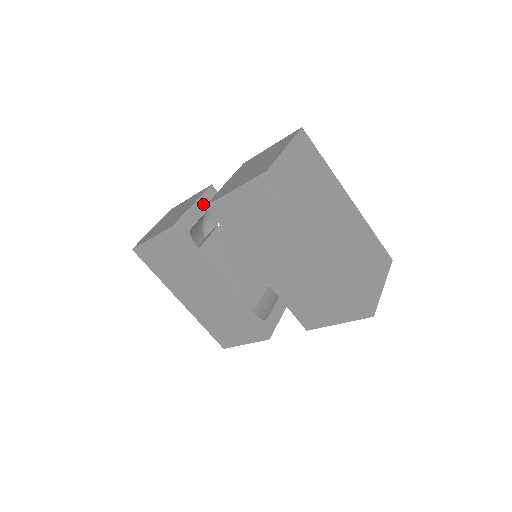
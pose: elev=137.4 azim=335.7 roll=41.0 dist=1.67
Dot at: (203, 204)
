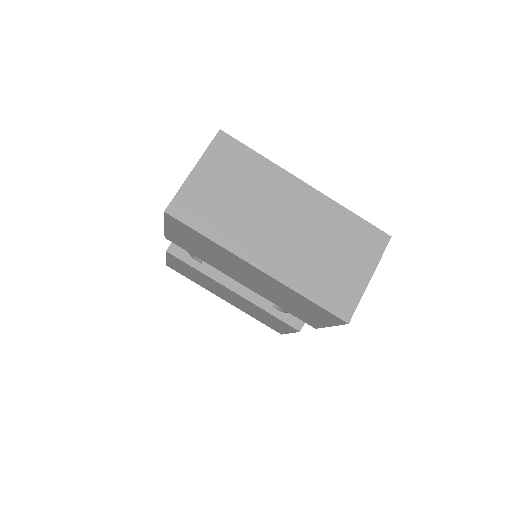
Dot at: occluded
